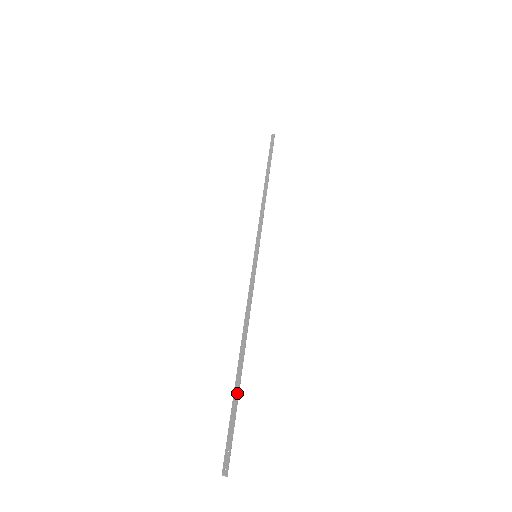
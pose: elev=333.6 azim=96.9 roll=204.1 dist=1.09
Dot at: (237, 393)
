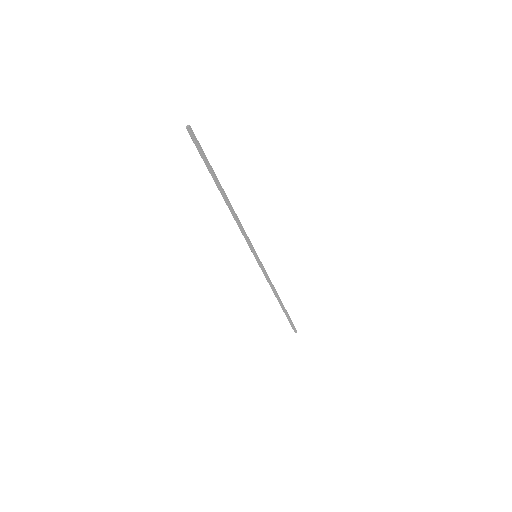
Dot at: (213, 172)
